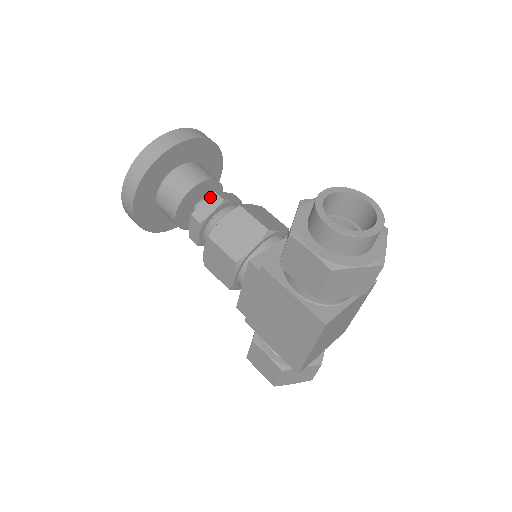
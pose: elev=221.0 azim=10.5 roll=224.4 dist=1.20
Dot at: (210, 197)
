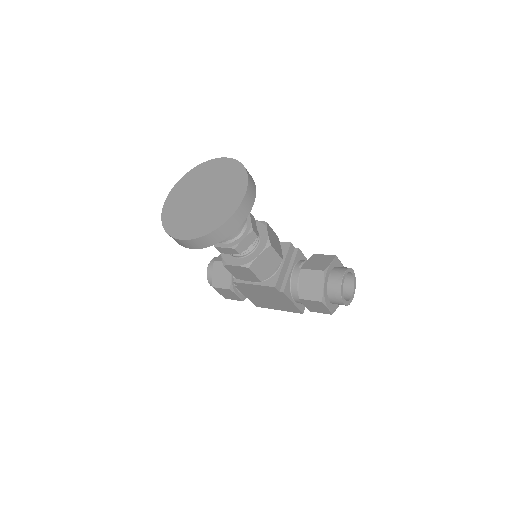
Dot at: (249, 235)
